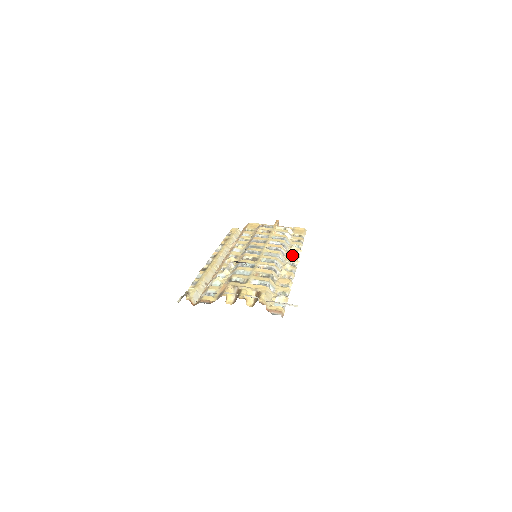
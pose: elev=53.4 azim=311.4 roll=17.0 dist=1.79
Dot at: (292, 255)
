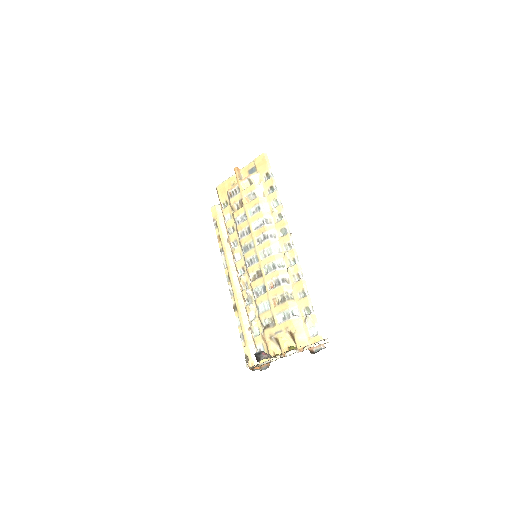
Dot at: (280, 228)
